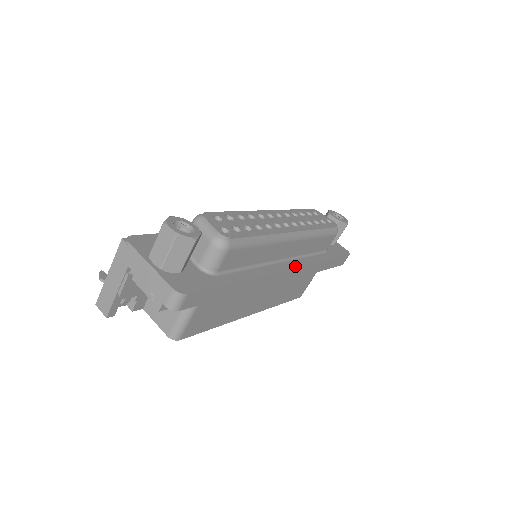
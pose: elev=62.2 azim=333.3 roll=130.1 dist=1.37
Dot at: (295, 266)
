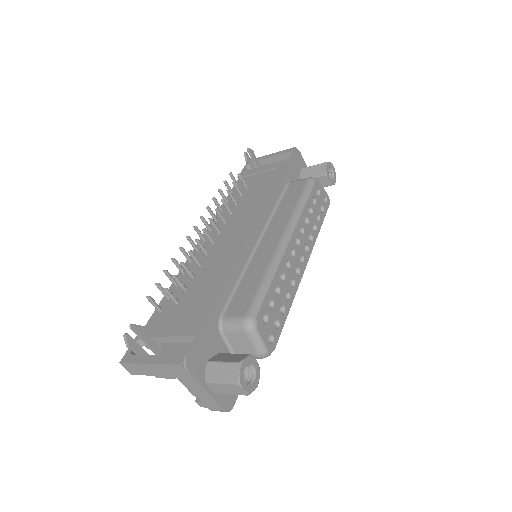
Dot at: occluded
